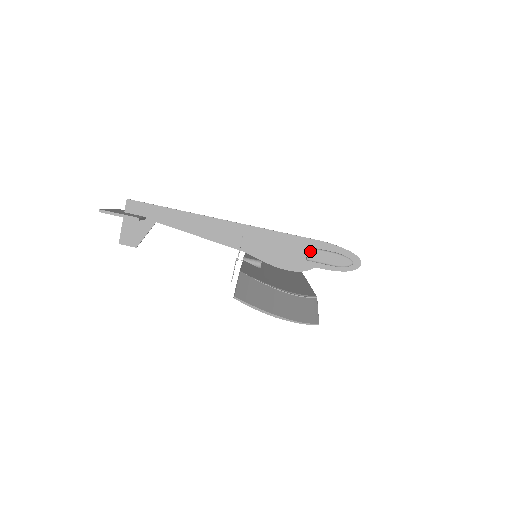
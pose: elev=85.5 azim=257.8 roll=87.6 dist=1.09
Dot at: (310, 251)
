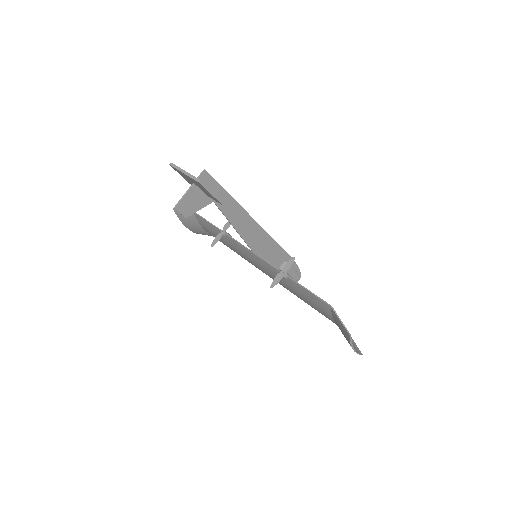
Dot at: occluded
